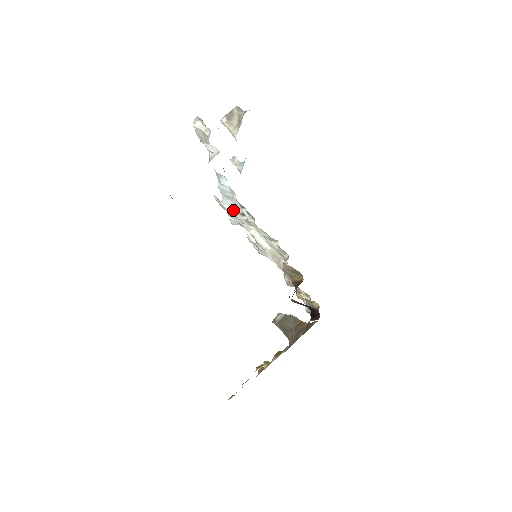
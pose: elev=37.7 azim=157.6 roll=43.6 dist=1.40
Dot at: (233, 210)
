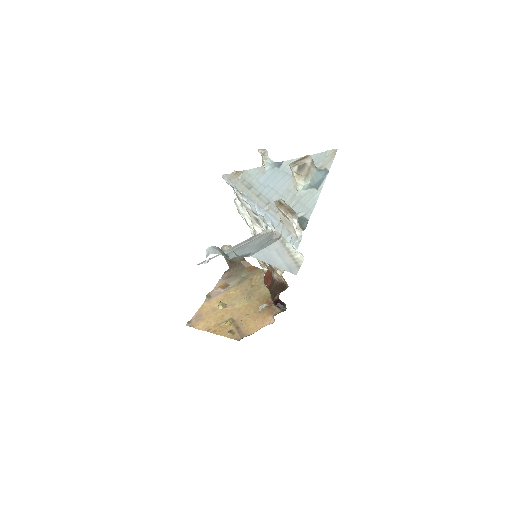
Dot at: (248, 206)
